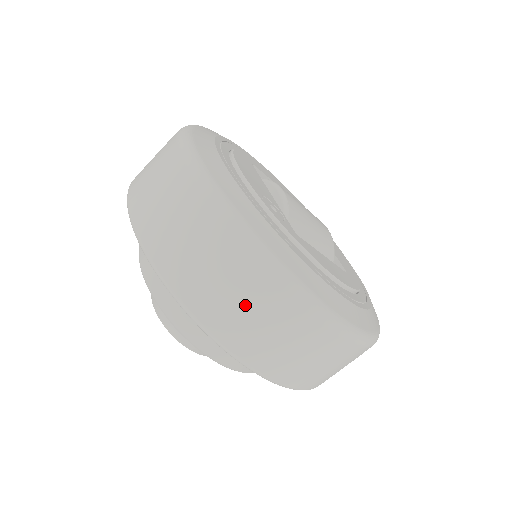
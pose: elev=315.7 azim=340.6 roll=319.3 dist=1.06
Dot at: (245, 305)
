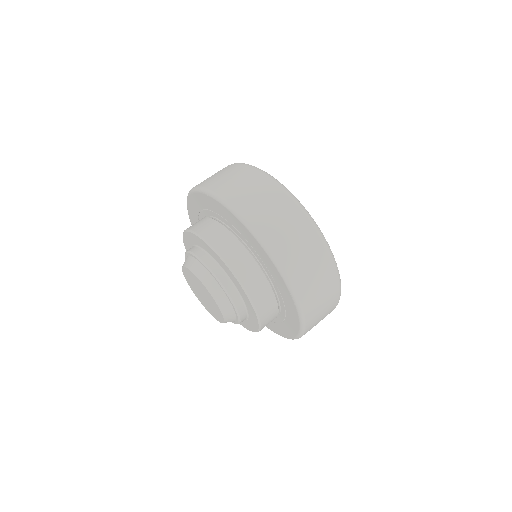
Dot at: (266, 203)
